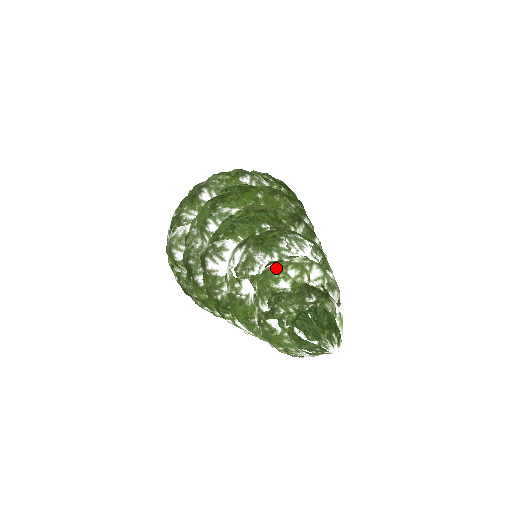
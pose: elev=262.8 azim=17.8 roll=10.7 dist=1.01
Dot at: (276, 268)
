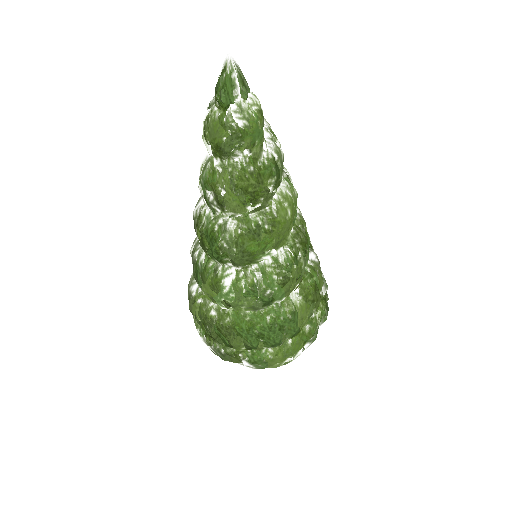
Dot at: occluded
